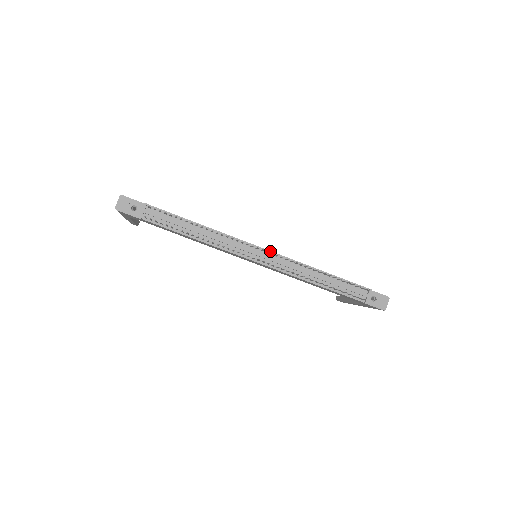
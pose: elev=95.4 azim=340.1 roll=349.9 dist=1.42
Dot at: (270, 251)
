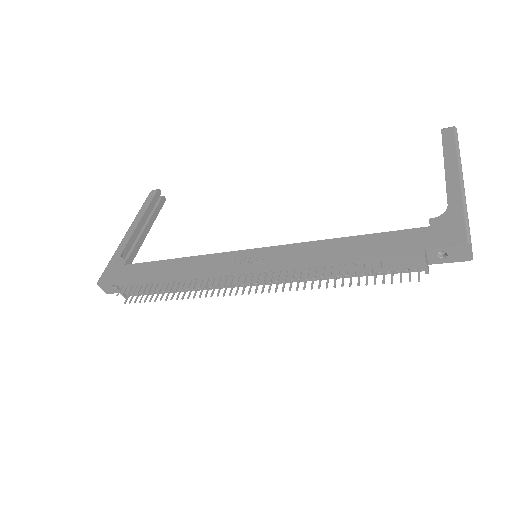
Dot at: (255, 271)
